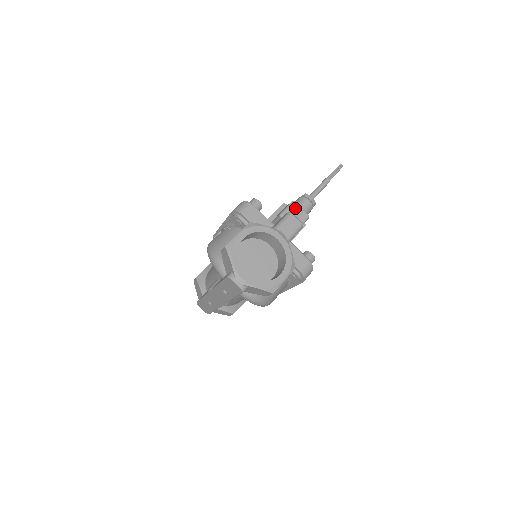
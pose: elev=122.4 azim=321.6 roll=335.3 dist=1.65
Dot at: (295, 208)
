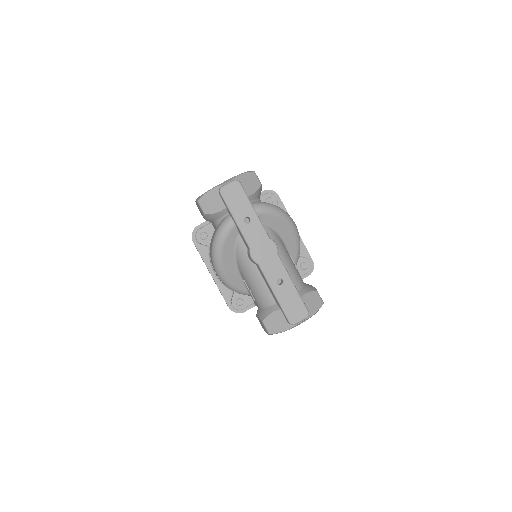
Dot at: occluded
